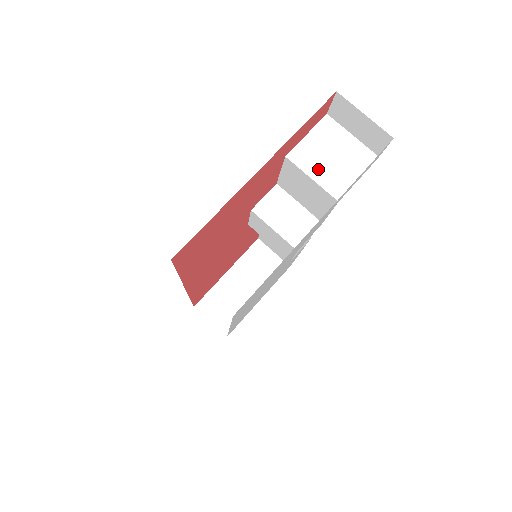
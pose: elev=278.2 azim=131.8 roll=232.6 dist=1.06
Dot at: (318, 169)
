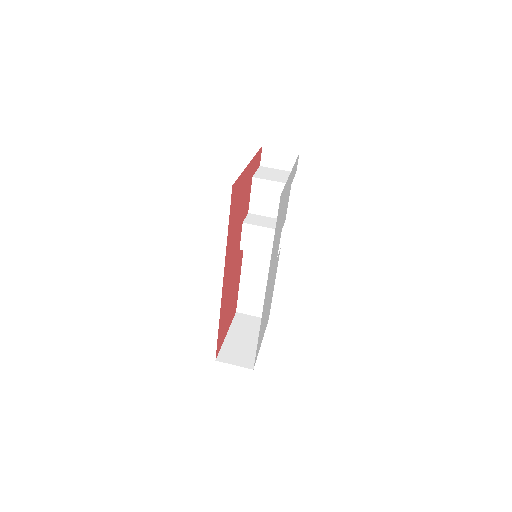
Dot at: (272, 178)
